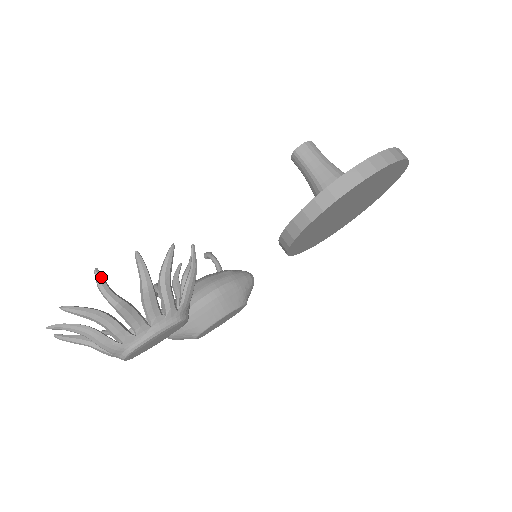
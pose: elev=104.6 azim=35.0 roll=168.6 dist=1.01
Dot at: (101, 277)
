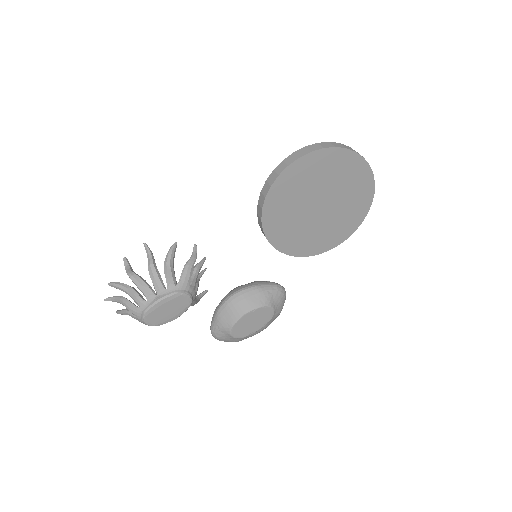
Dot at: (127, 262)
